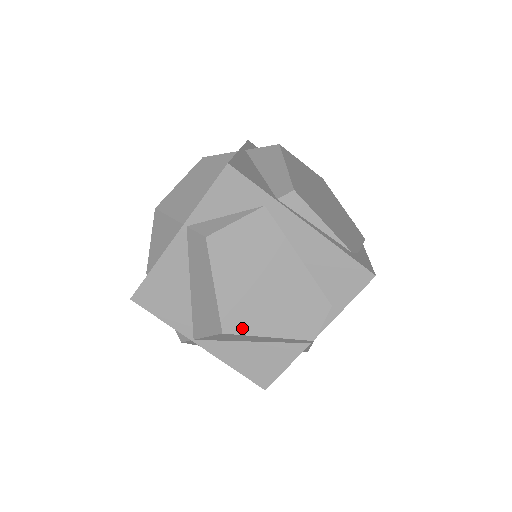
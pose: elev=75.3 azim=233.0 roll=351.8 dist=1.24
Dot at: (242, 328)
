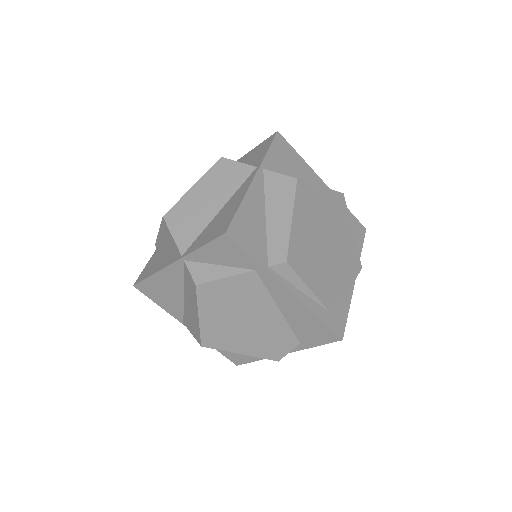
Dot at: (218, 346)
